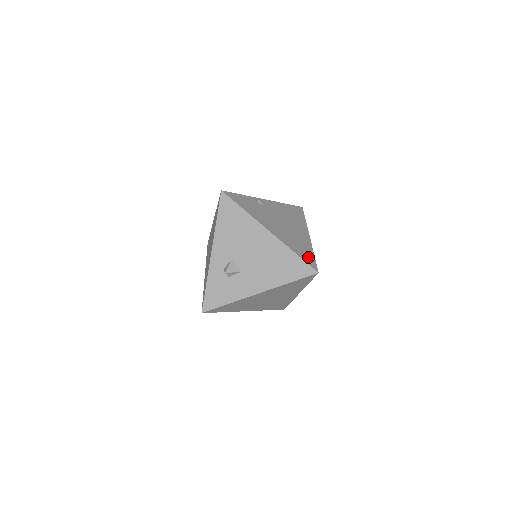
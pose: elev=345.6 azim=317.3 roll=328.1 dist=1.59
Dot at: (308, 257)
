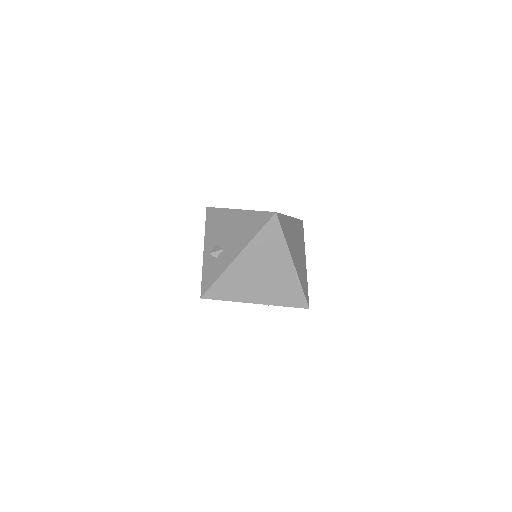
Dot at: occluded
